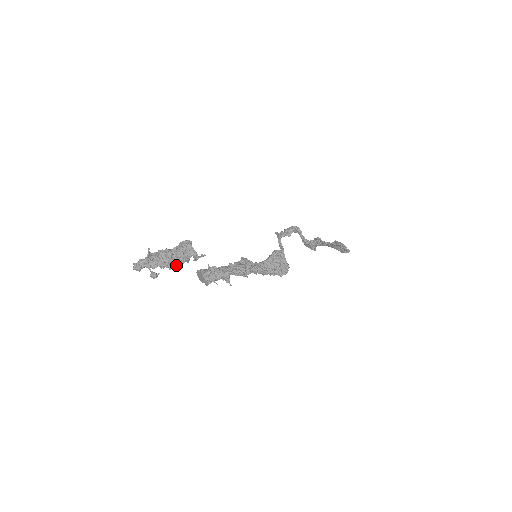
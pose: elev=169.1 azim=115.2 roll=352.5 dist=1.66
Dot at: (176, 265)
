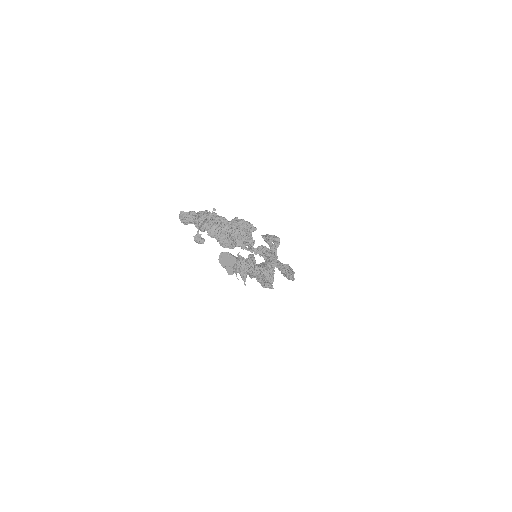
Dot at: (231, 245)
